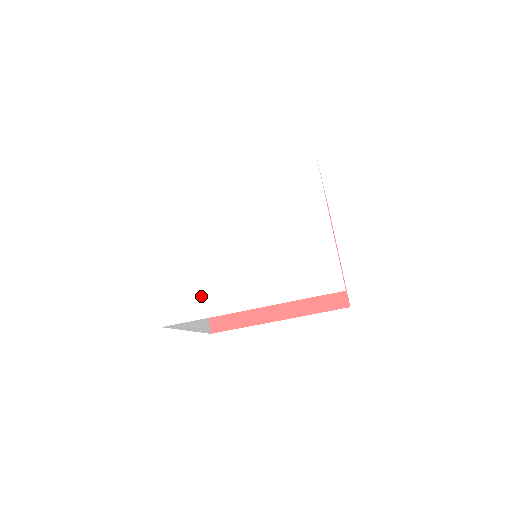
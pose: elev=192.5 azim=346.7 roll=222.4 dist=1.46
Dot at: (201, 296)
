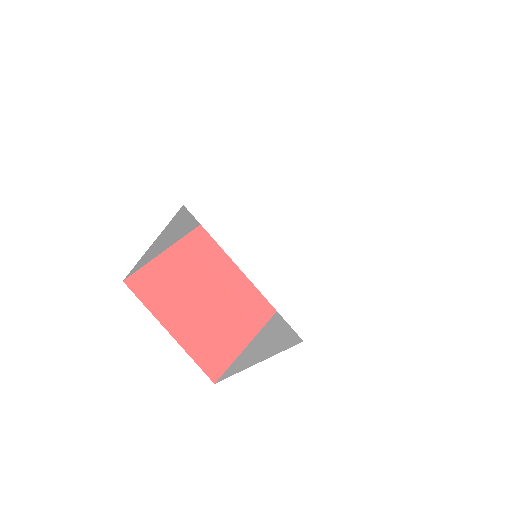
Dot at: (311, 287)
